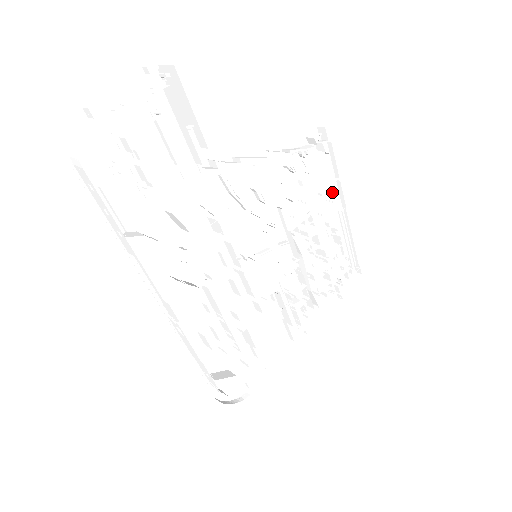
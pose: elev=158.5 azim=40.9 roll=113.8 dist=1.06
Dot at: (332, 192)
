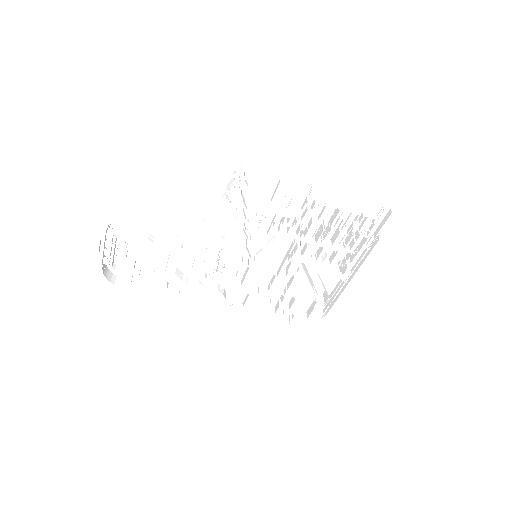
Dot at: (288, 188)
